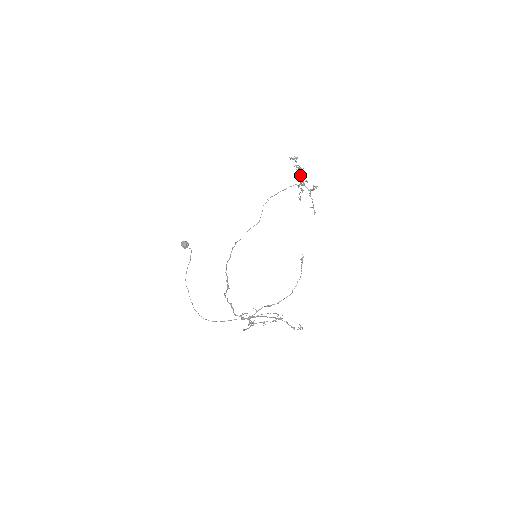
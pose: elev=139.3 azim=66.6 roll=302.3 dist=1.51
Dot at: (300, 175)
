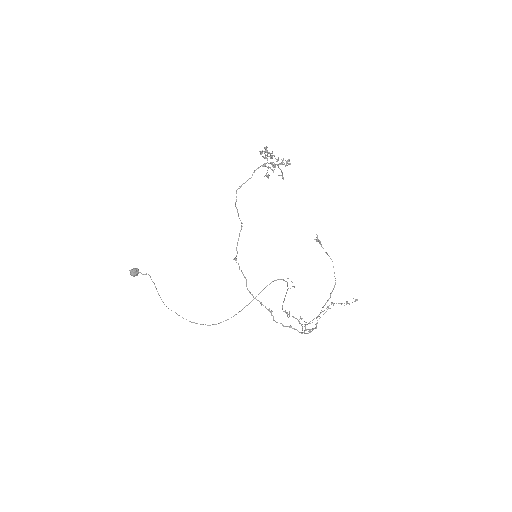
Dot at: (265, 157)
